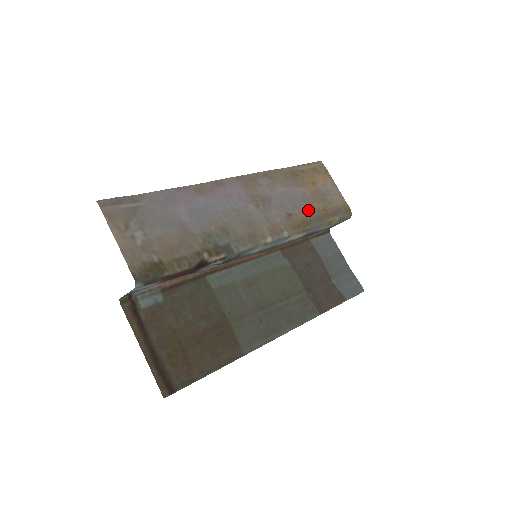
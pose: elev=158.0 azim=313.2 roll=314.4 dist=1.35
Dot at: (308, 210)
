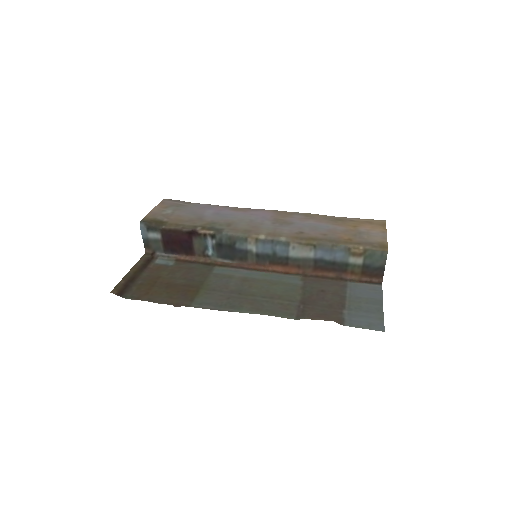
Dot at: (327, 235)
